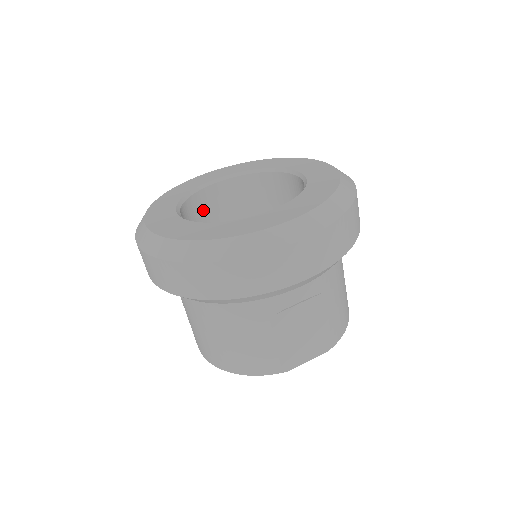
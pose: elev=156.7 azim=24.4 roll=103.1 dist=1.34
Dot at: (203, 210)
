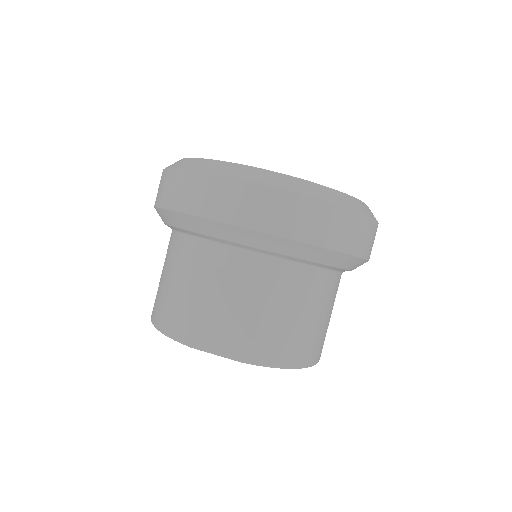
Dot at: occluded
